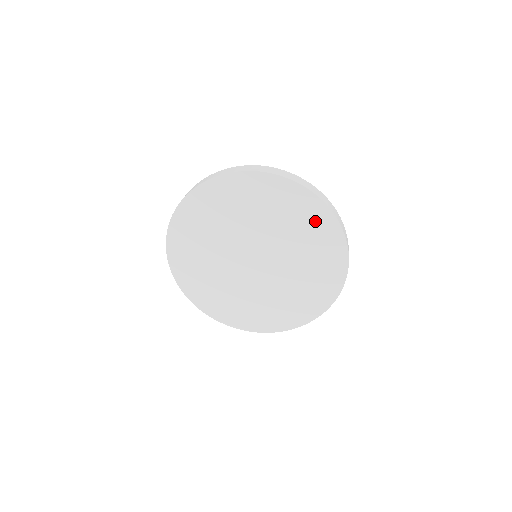
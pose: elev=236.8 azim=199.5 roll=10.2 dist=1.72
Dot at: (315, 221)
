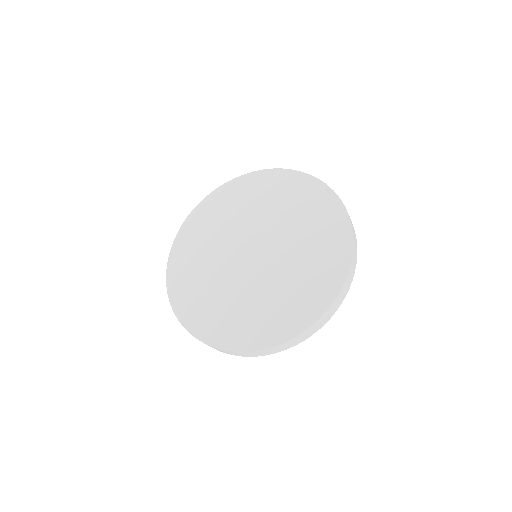
Dot at: (332, 249)
